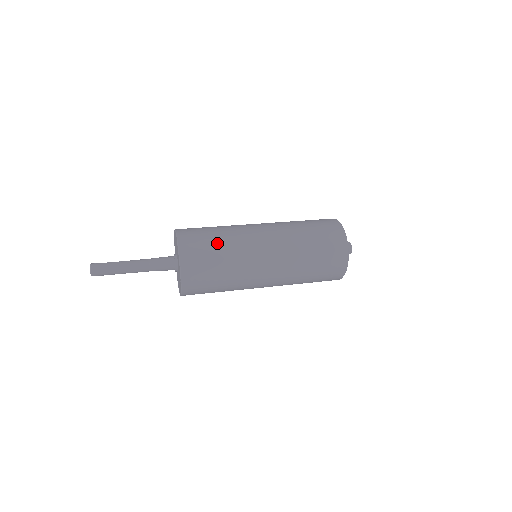
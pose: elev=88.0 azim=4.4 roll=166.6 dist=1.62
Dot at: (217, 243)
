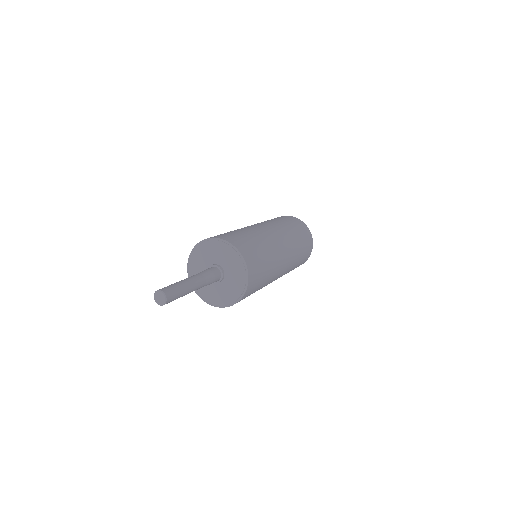
Dot at: occluded
